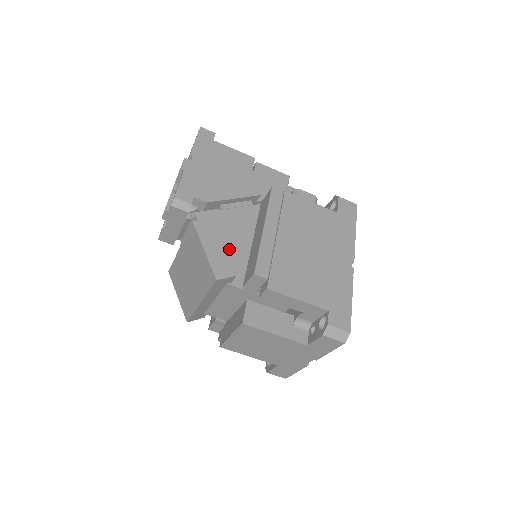
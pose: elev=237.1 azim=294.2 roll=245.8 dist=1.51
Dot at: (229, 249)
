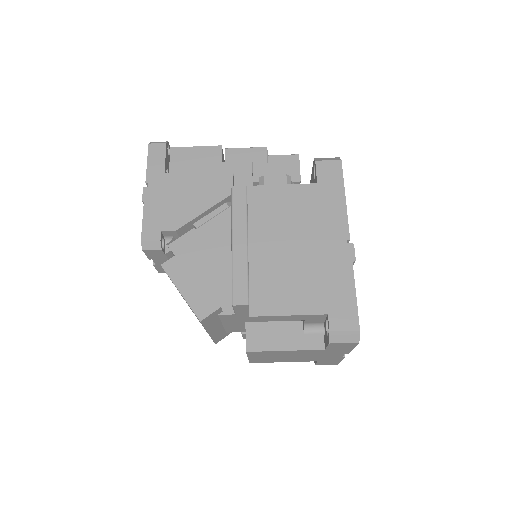
Dot at: (212, 274)
